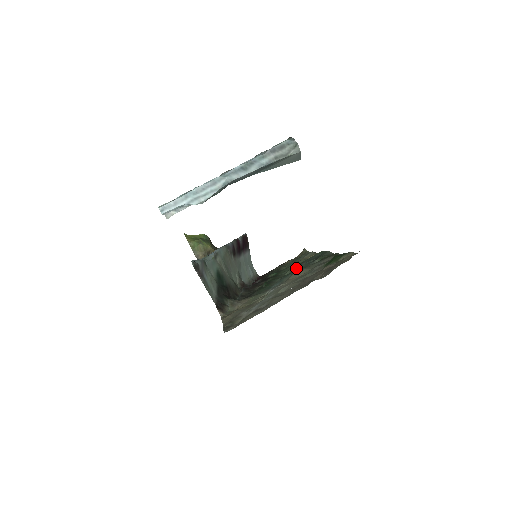
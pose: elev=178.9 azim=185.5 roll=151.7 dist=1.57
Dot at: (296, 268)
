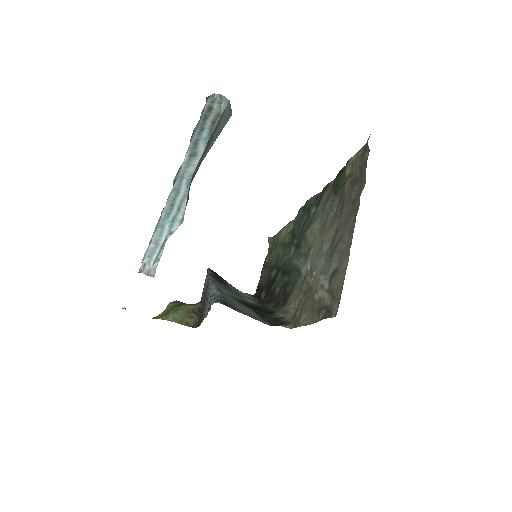
Dot at: (296, 239)
